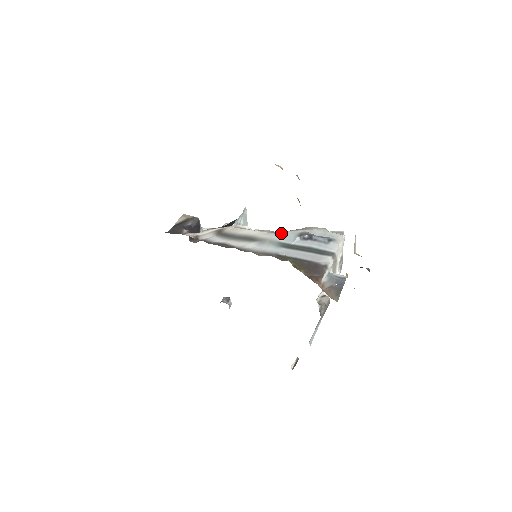
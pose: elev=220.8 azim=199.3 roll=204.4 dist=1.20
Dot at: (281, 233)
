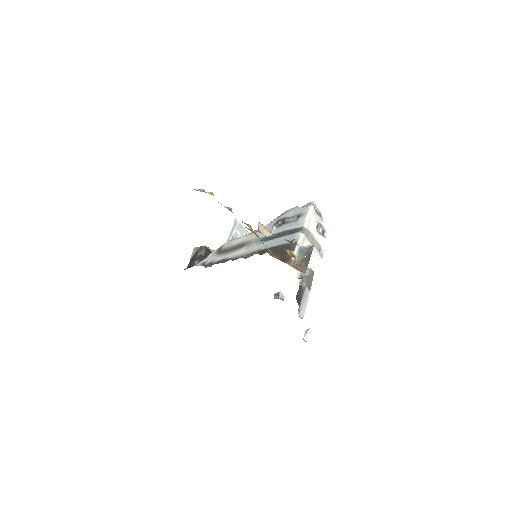
Dot at: occluded
